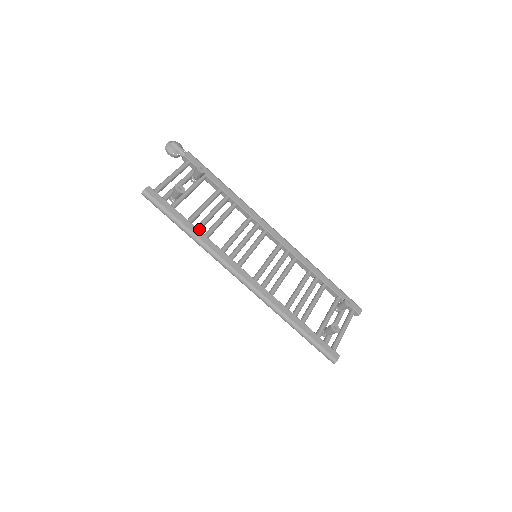
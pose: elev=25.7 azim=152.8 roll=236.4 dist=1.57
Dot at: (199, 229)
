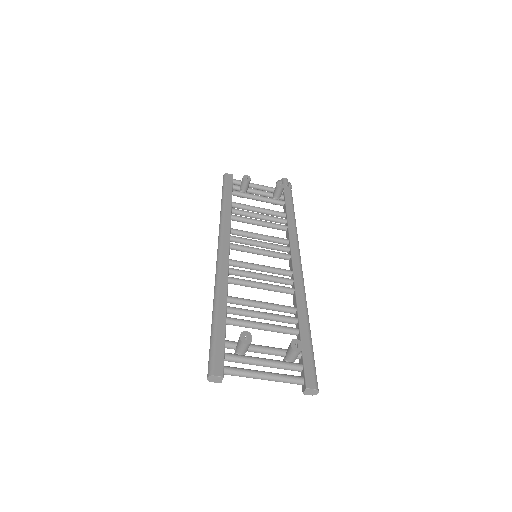
Dot at: (233, 210)
